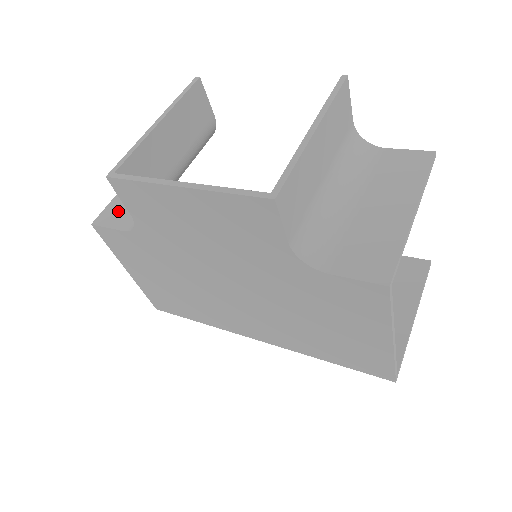
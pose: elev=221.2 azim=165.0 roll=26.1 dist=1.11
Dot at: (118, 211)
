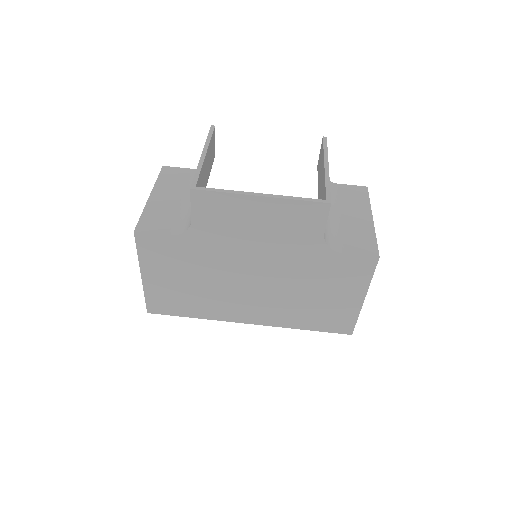
Dot at: (154, 221)
